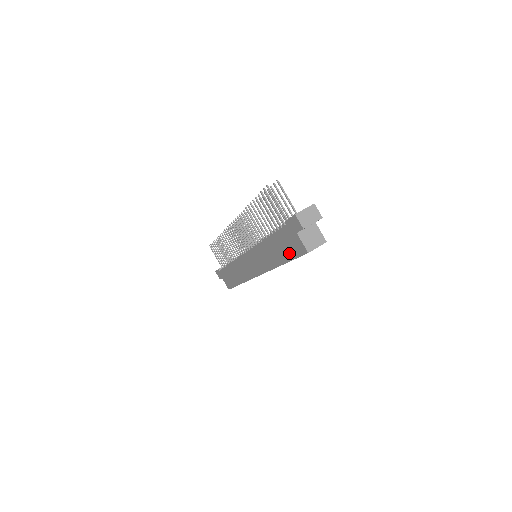
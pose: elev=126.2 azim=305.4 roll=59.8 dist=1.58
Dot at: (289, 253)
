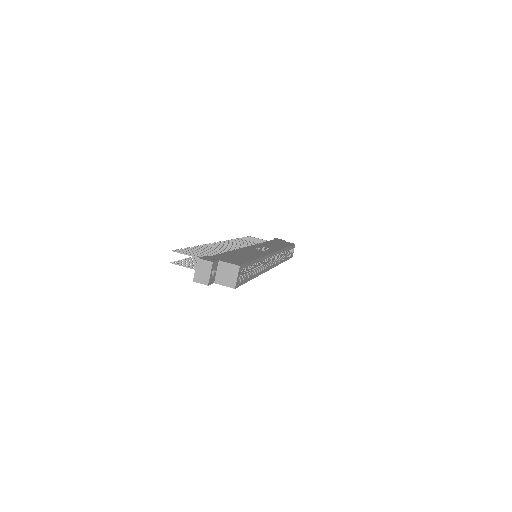
Dot at: occluded
